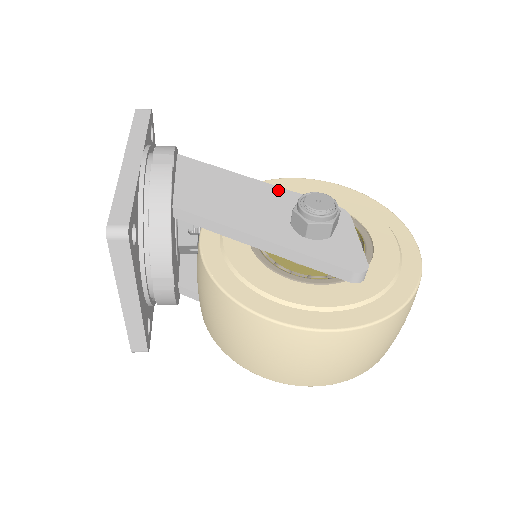
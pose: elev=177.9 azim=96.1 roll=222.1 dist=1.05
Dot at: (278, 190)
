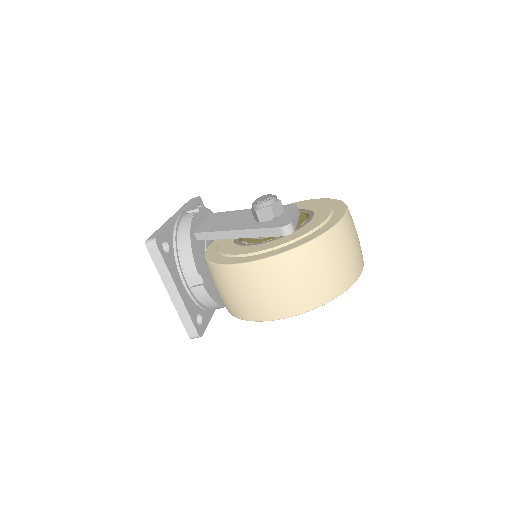
Dot at: occluded
